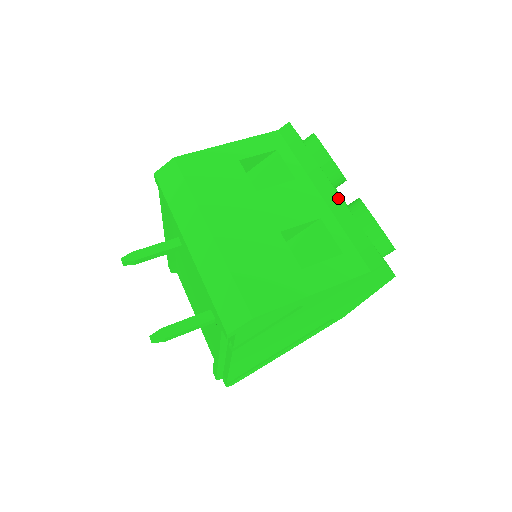
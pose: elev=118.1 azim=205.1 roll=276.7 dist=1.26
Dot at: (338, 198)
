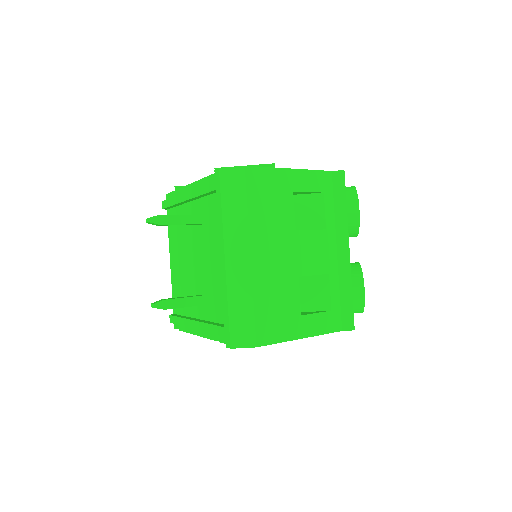
Dot at: (348, 263)
